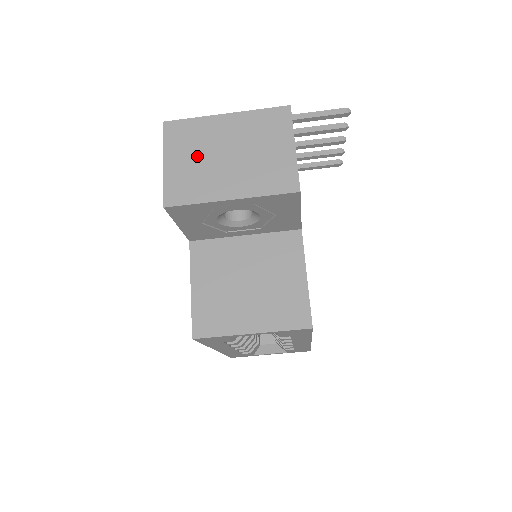
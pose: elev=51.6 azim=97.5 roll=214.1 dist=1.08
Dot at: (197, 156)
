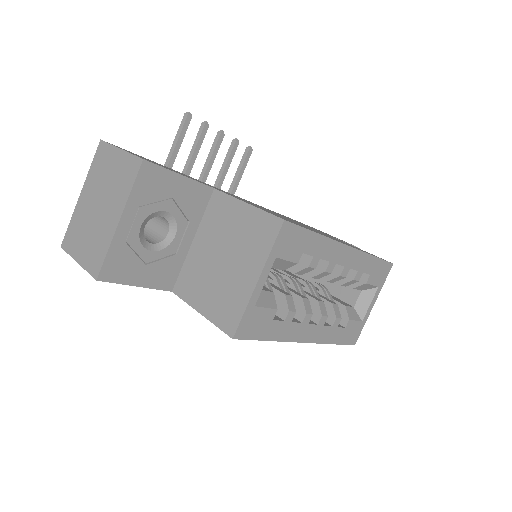
Dot at: (87, 232)
